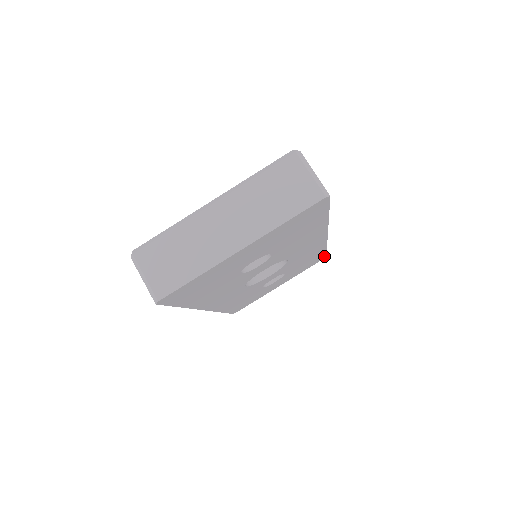
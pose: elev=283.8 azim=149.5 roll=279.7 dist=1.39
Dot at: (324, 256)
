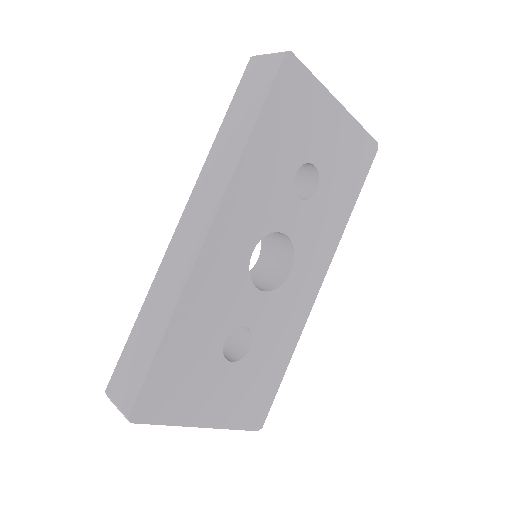
Dot at: (266, 413)
